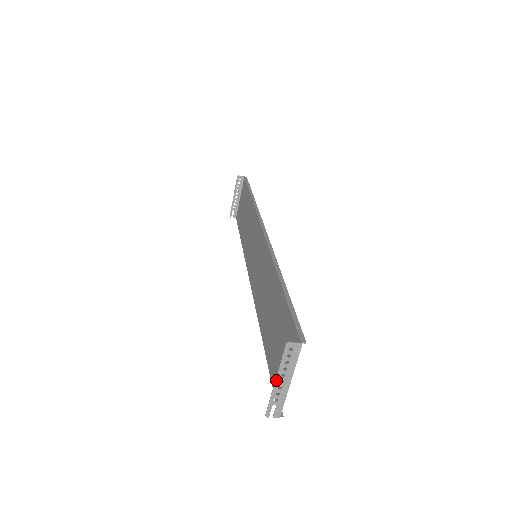
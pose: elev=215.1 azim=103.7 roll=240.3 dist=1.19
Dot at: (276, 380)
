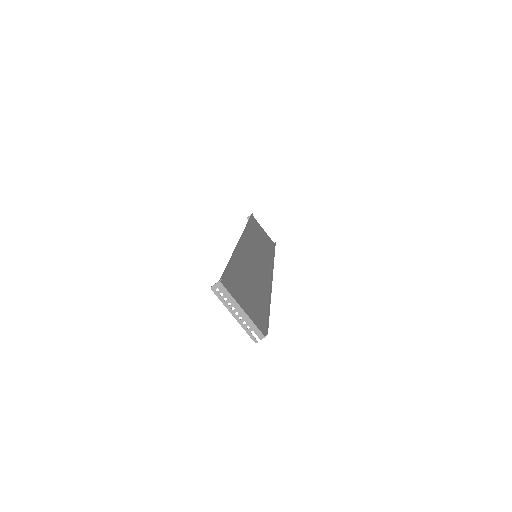
Dot at: (233, 315)
